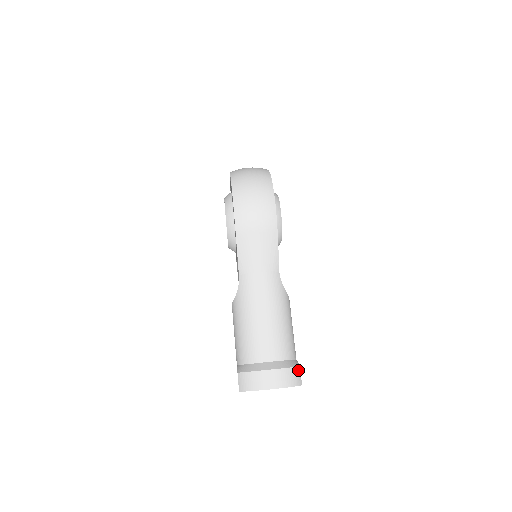
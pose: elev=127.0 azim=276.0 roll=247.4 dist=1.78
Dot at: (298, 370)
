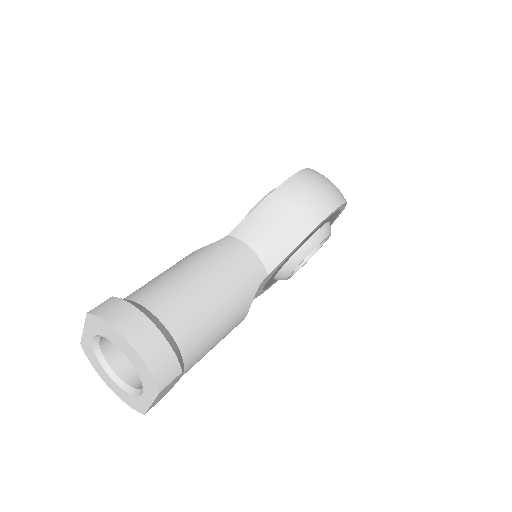
Dot at: (177, 370)
